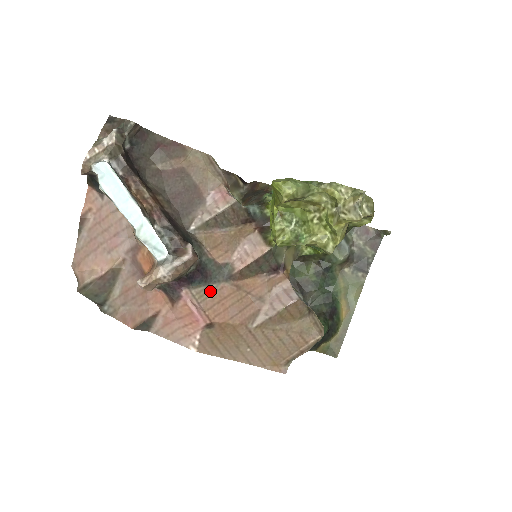
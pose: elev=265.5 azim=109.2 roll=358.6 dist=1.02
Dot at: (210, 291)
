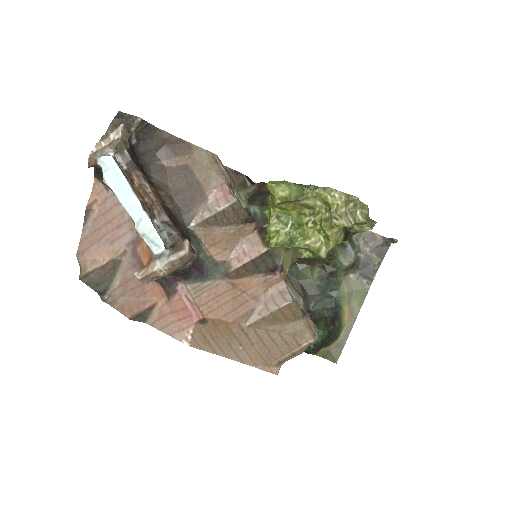
Dot at: (205, 287)
